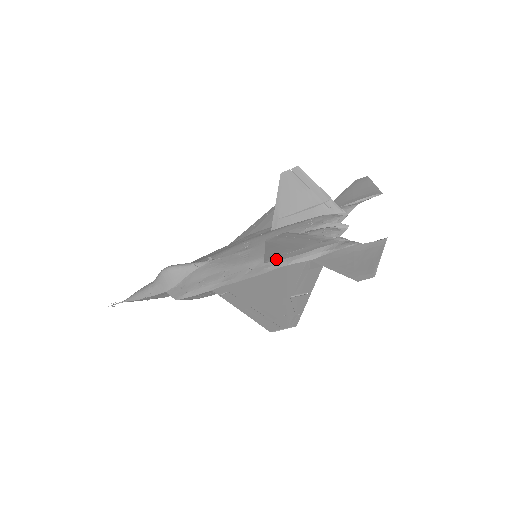
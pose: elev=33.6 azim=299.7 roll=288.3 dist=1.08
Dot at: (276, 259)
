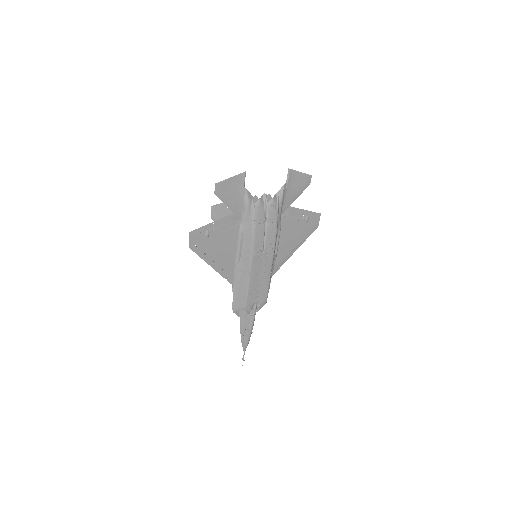
Dot at: occluded
